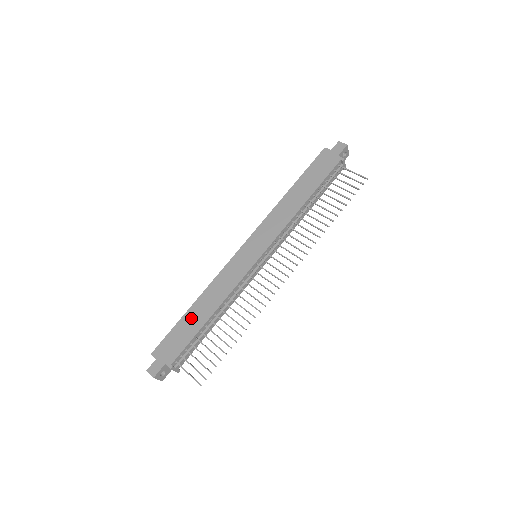
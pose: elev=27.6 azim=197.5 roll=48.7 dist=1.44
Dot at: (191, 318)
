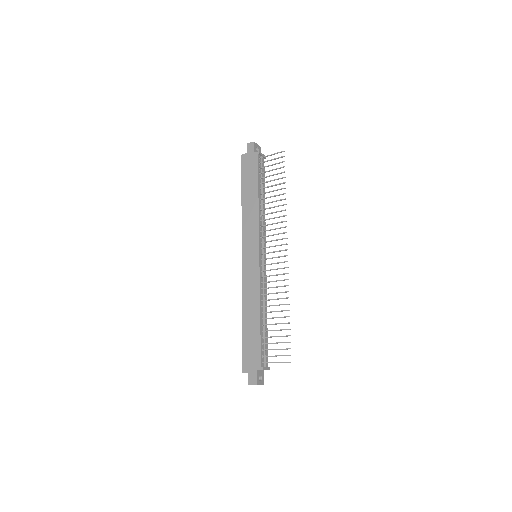
Dot at: (248, 328)
